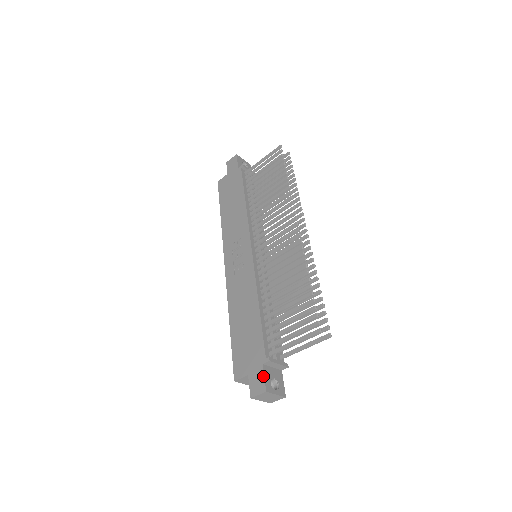
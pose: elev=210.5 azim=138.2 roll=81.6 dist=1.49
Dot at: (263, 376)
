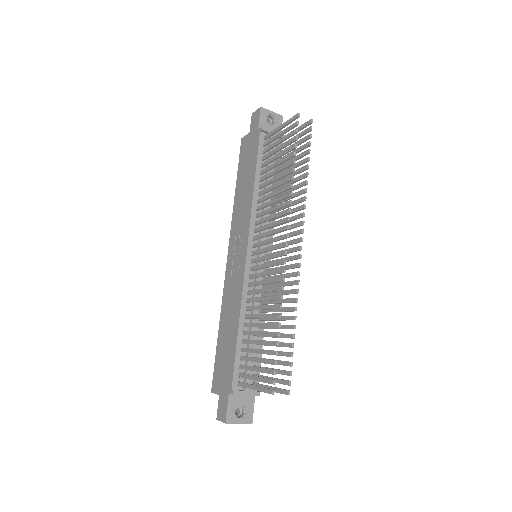
Dot at: (226, 406)
